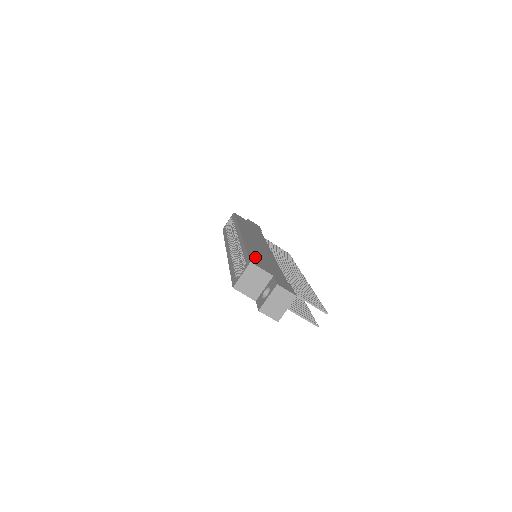
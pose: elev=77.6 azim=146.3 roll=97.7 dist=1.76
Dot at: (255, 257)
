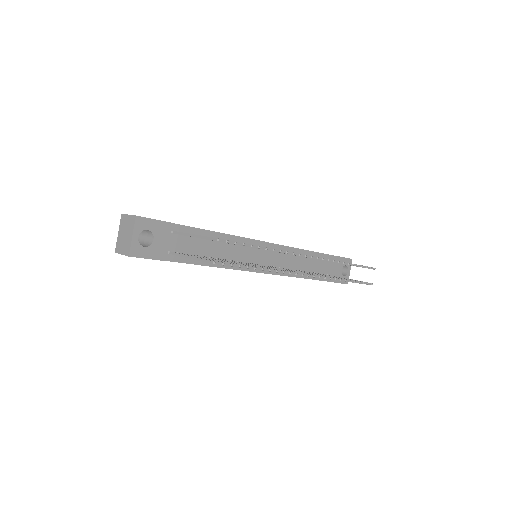
Dot at: occluded
